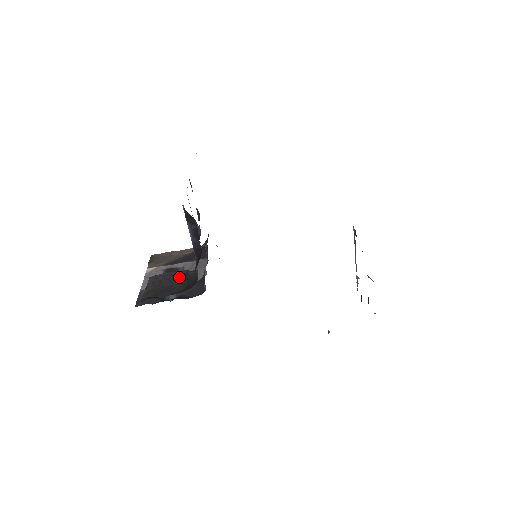
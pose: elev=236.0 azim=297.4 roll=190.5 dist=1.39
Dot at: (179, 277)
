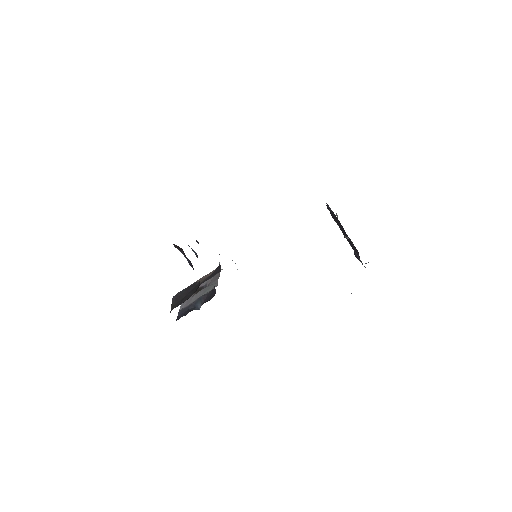
Dot at: (190, 289)
